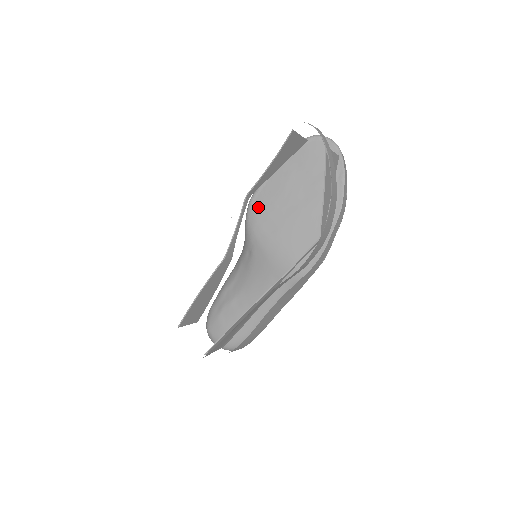
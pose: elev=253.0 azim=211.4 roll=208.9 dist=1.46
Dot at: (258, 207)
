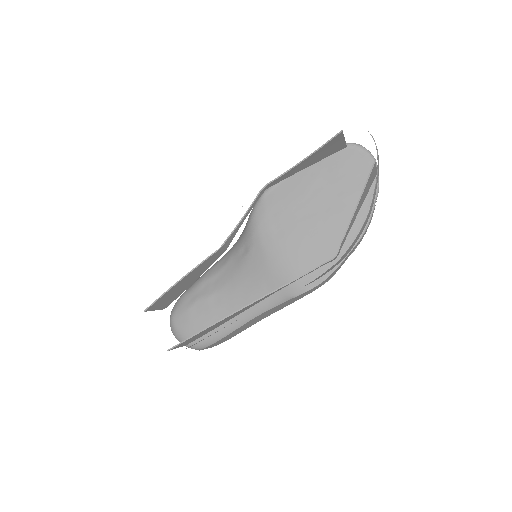
Dot at: (271, 202)
